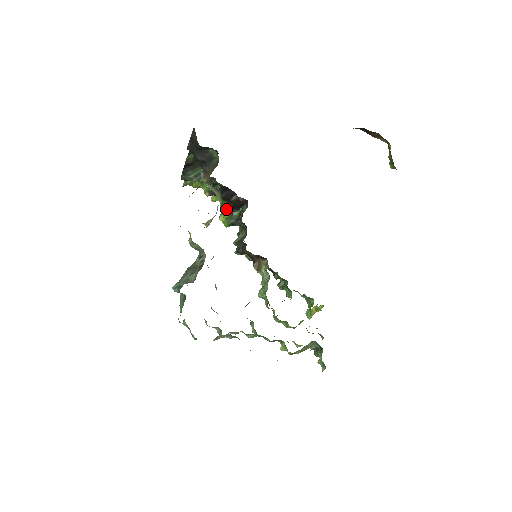
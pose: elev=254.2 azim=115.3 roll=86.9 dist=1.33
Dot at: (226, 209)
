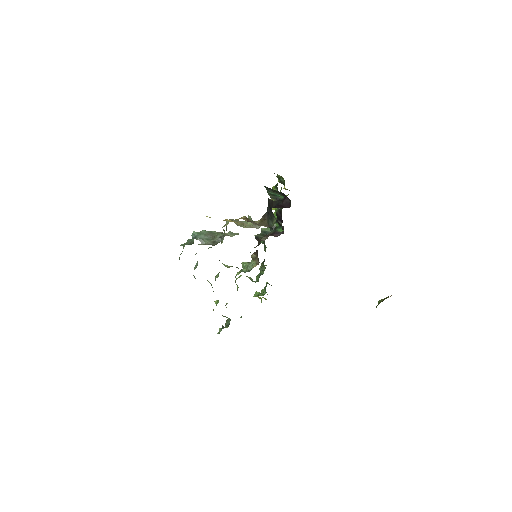
Dot at: occluded
